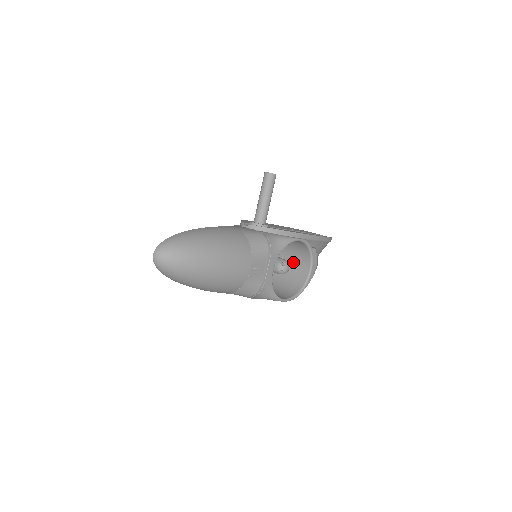
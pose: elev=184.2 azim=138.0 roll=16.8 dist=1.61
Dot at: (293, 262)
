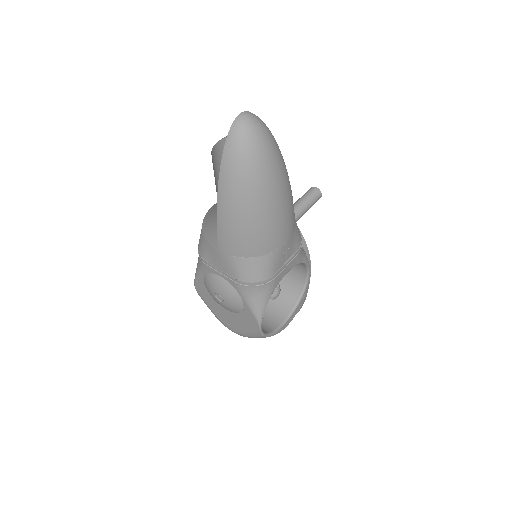
Dot at: occluded
